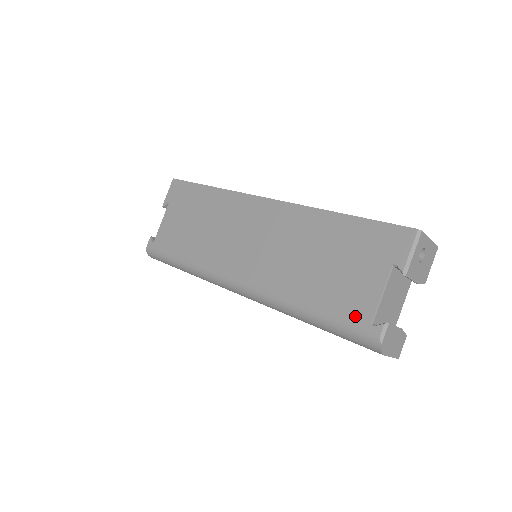
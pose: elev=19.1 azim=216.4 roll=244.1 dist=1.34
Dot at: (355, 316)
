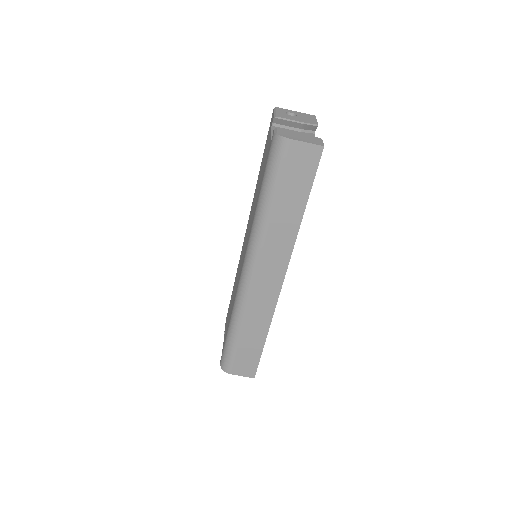
Dot at: occluded
